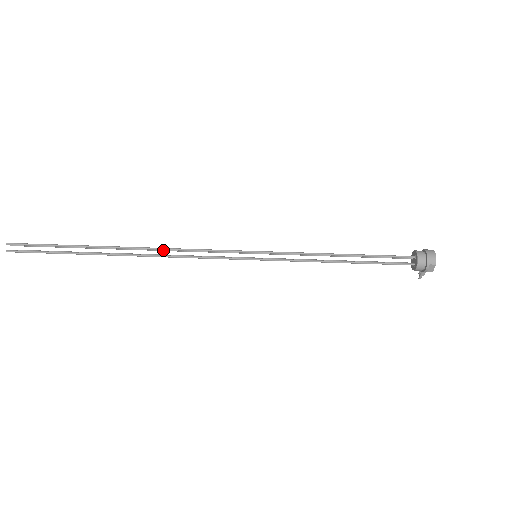
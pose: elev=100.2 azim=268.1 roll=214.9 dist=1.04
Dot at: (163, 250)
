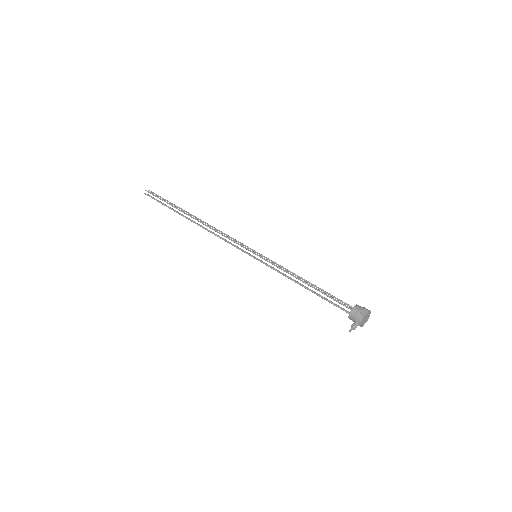
Dot at: (210, 231)
